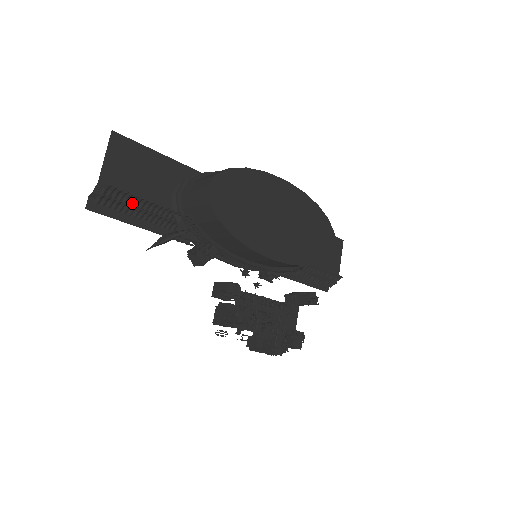
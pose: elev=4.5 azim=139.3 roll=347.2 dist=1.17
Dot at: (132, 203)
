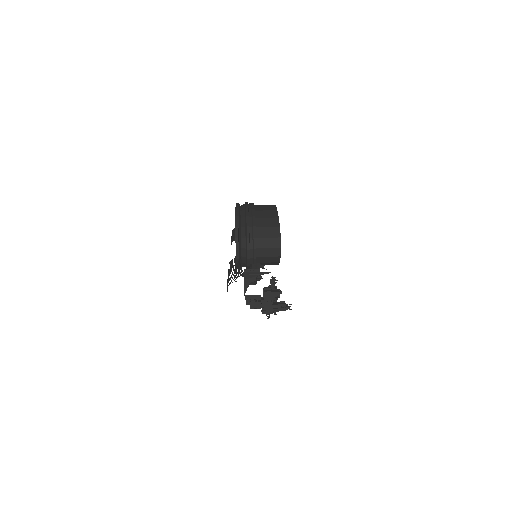
Dot at: (235, 272)
